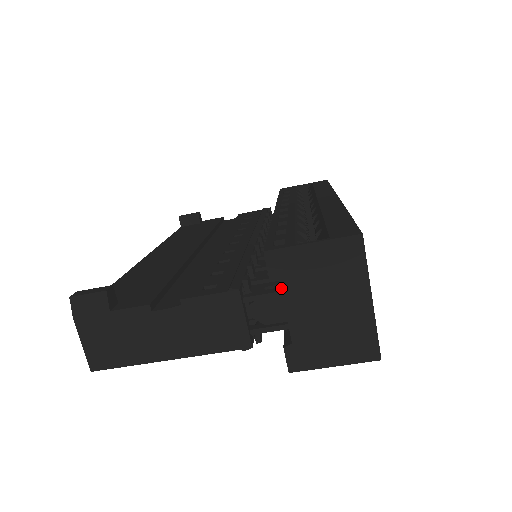
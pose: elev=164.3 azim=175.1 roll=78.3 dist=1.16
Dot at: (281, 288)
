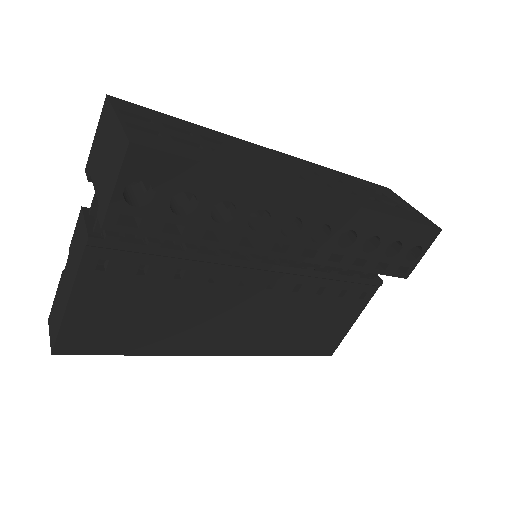
Dot at: (91, 178)
